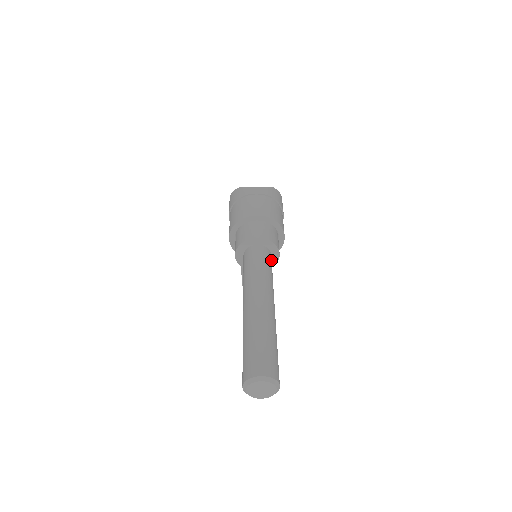
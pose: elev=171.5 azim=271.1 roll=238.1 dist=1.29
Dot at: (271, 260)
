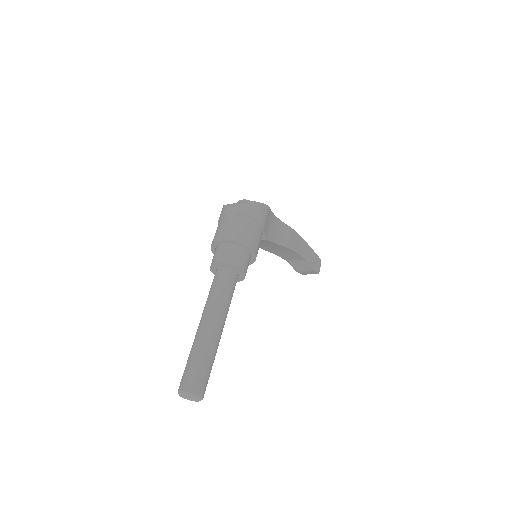
Dot at: (233, 278)
